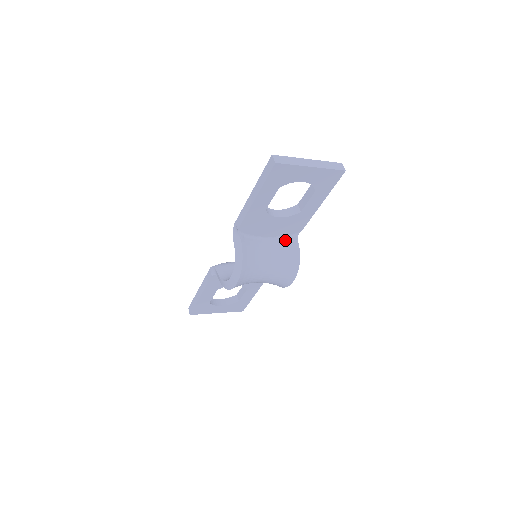
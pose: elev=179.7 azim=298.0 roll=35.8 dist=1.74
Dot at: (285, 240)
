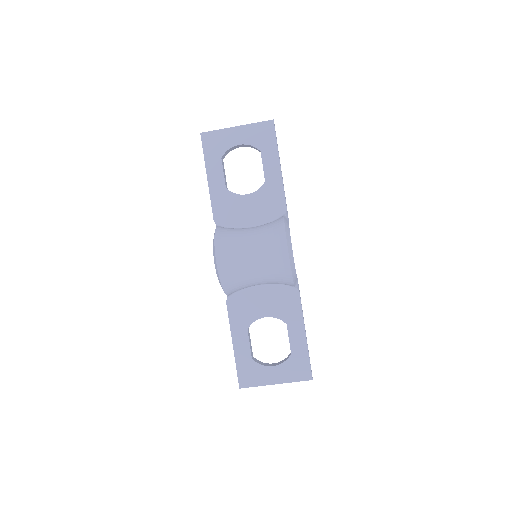
Dot at: occluded
